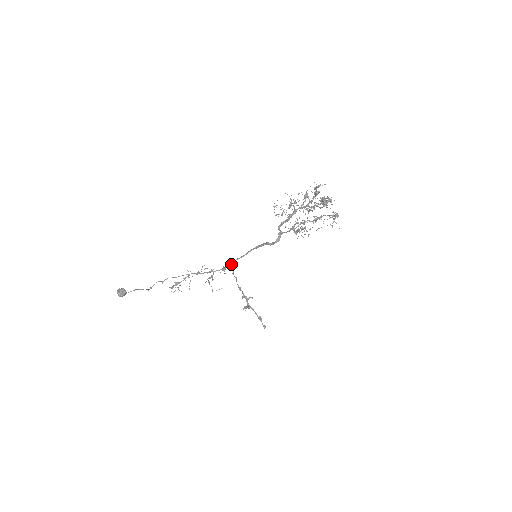
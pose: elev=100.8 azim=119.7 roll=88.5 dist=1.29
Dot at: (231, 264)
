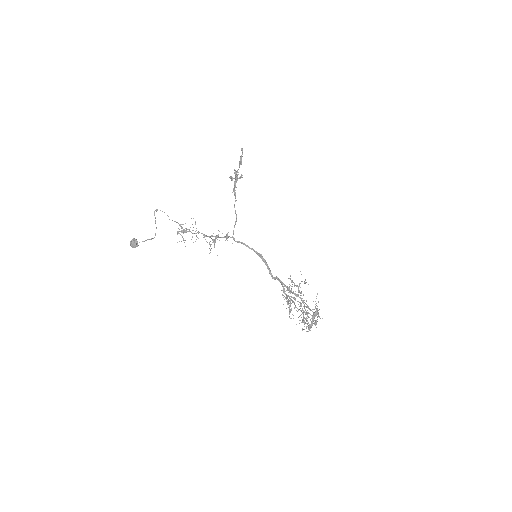
Dot at: occluded
